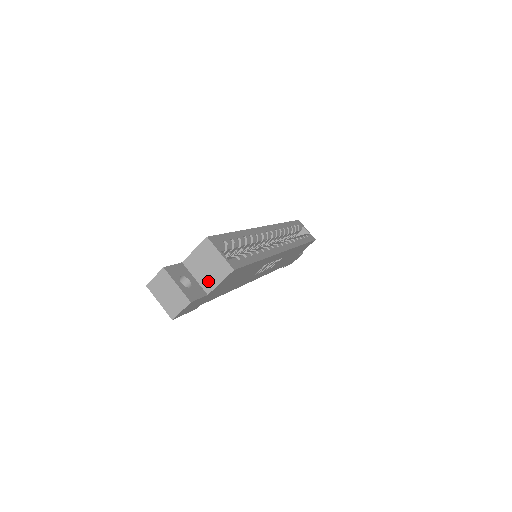
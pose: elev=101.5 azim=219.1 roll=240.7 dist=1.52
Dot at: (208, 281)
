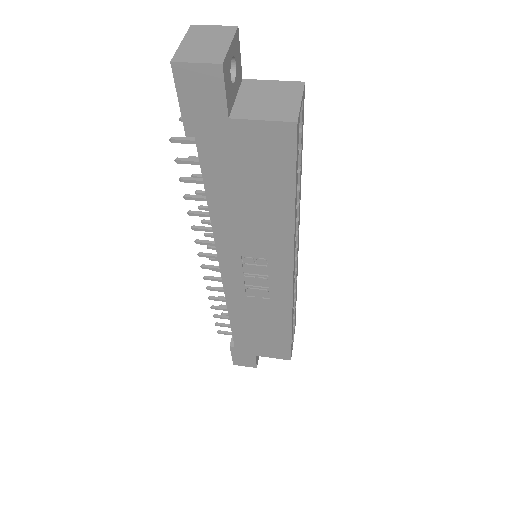
Dot at: (249, 109)
